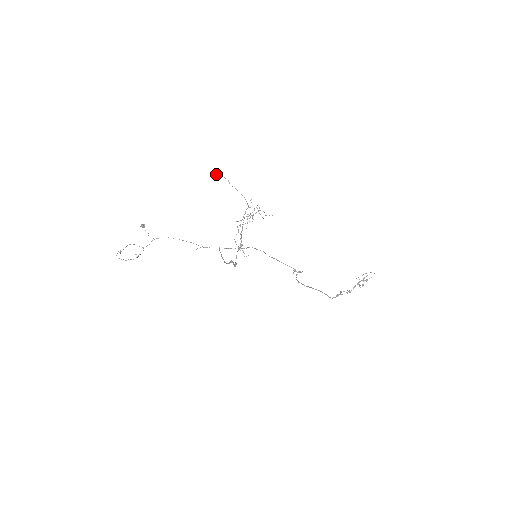
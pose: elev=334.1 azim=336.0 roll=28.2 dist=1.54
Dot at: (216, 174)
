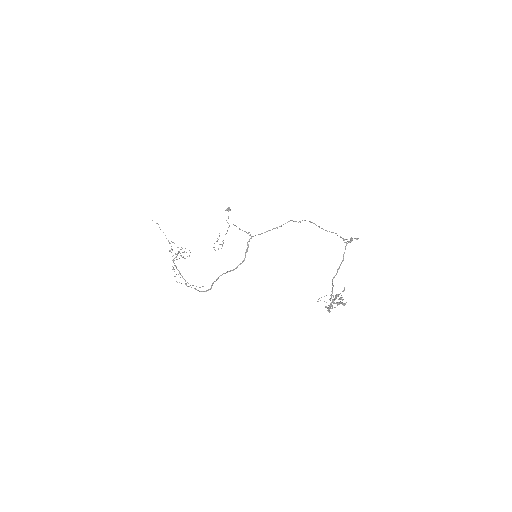
Dot at: occluded
